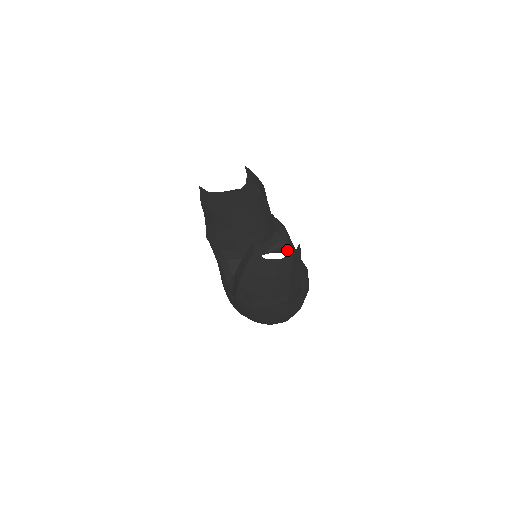
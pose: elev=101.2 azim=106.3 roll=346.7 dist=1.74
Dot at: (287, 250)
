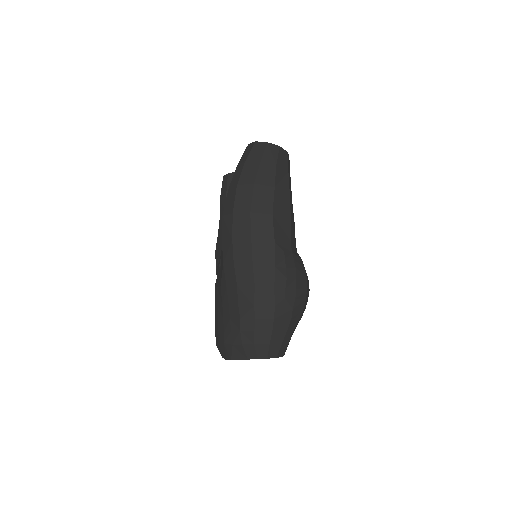
Dot at: occluded
